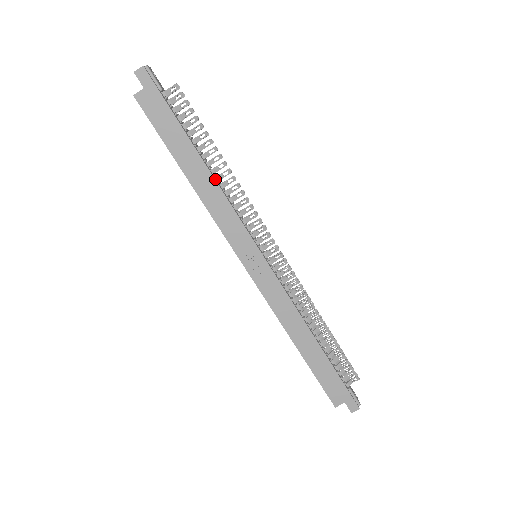
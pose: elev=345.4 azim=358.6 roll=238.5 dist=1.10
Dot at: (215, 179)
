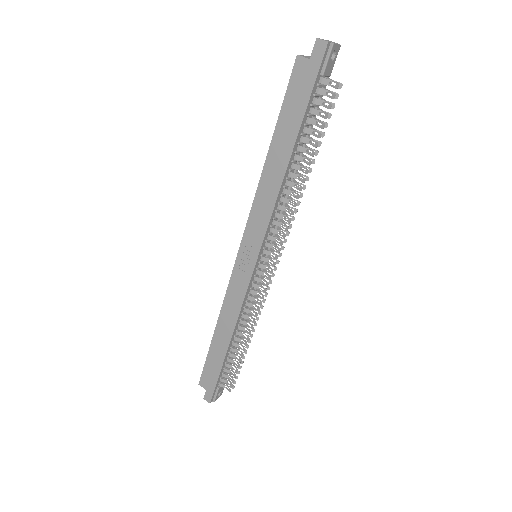
Dot at: (284, 182)
